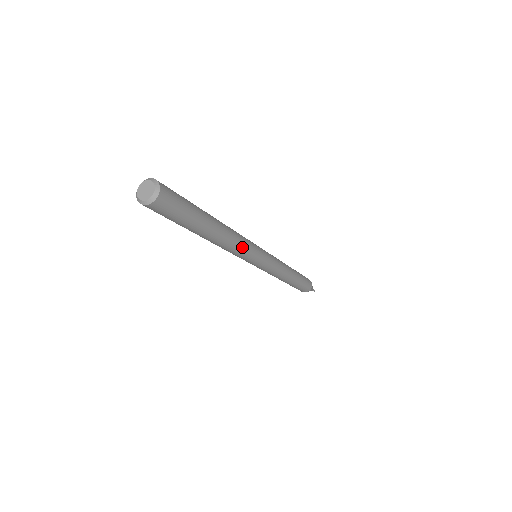
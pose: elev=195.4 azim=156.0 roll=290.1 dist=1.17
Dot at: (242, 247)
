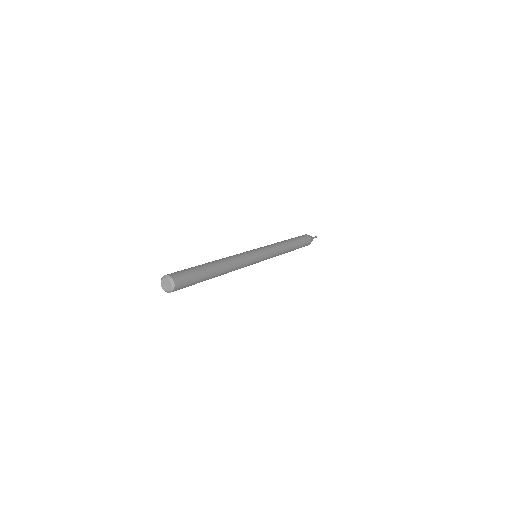
Dot at: (242, 264)
